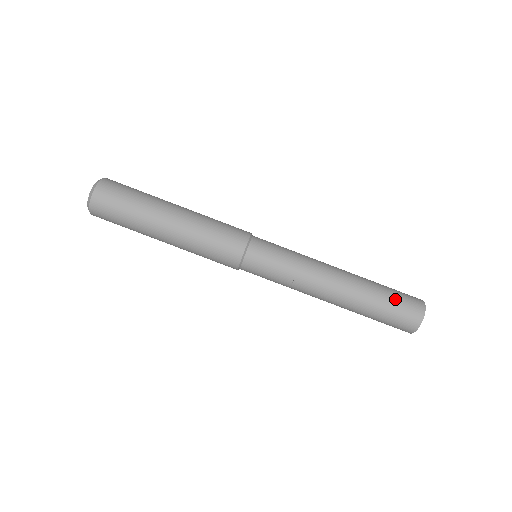
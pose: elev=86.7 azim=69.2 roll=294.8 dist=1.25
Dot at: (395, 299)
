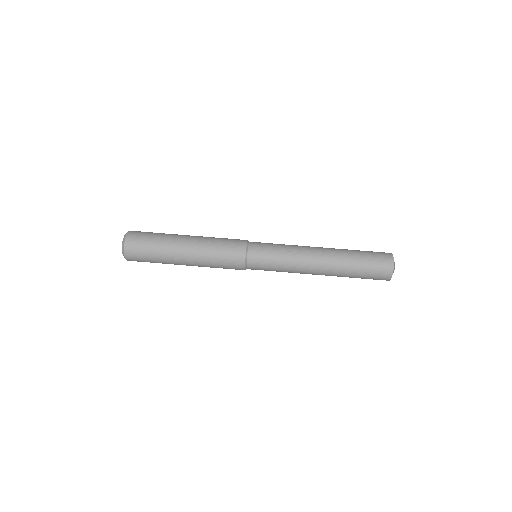
Dot at: (368, 262)
